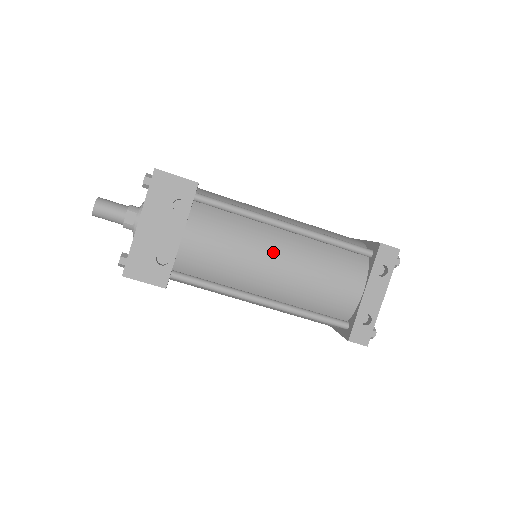
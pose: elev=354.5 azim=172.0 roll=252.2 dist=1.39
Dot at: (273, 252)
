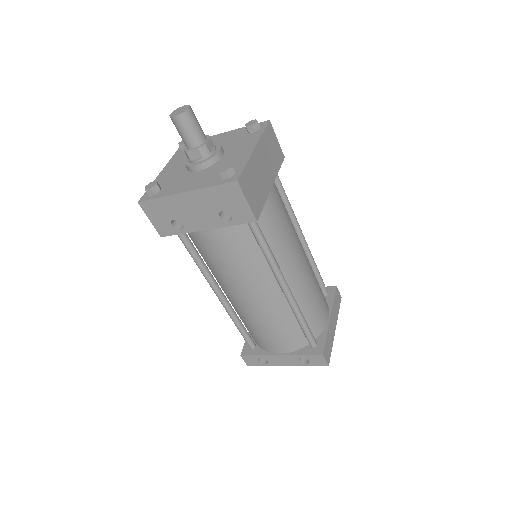
Dot at: (255, 292)
